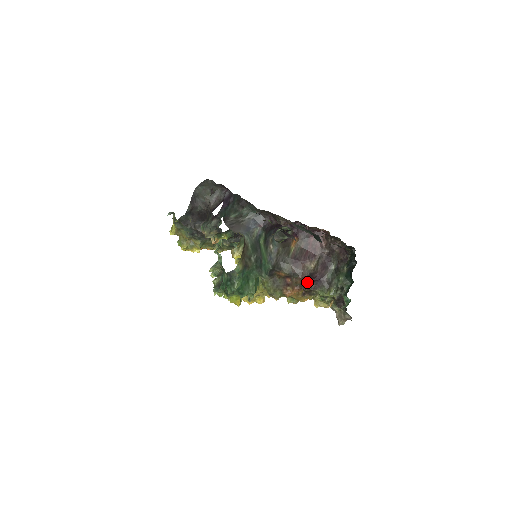
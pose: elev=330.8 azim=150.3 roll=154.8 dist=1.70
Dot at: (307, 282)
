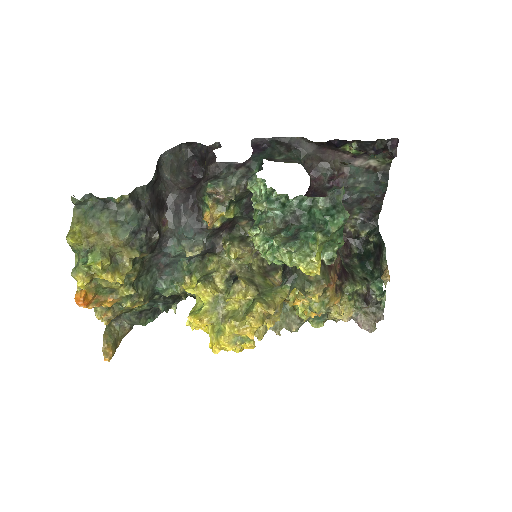
Dot at: (339, 270)
